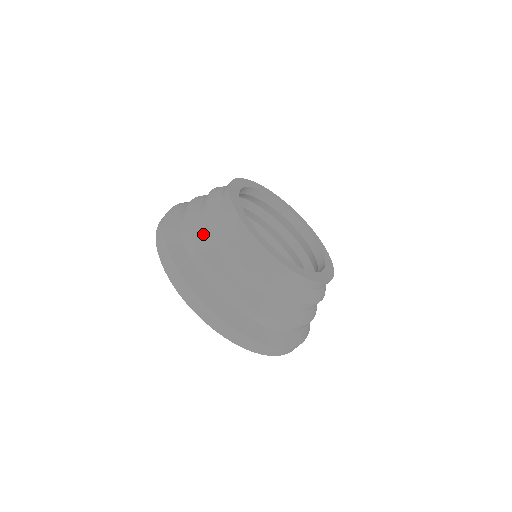
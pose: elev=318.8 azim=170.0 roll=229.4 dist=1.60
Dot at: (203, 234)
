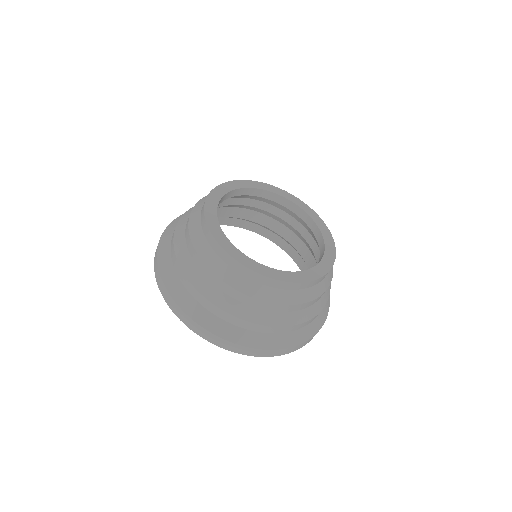
Dot at: occluded
